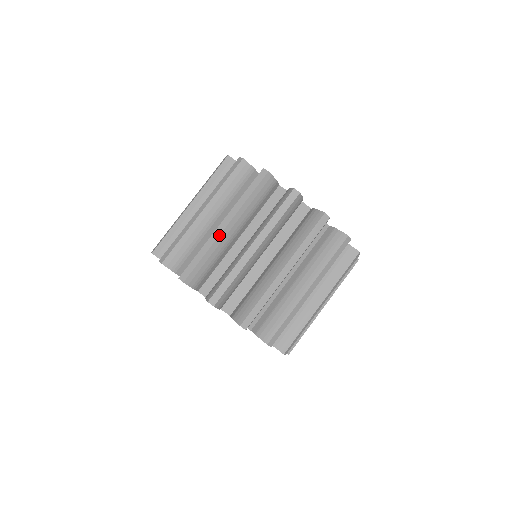
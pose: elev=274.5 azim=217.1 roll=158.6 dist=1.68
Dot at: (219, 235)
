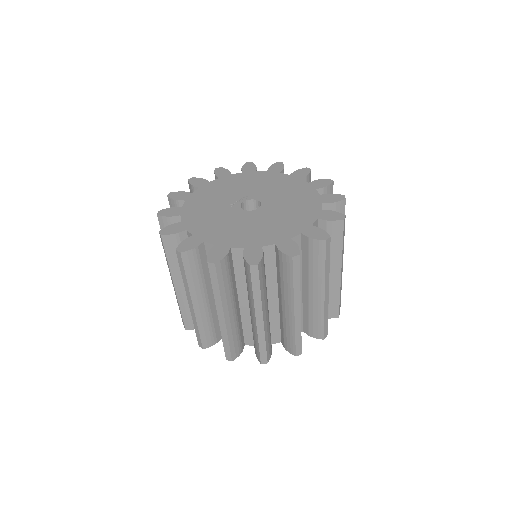
Dot at: (264, 327)
